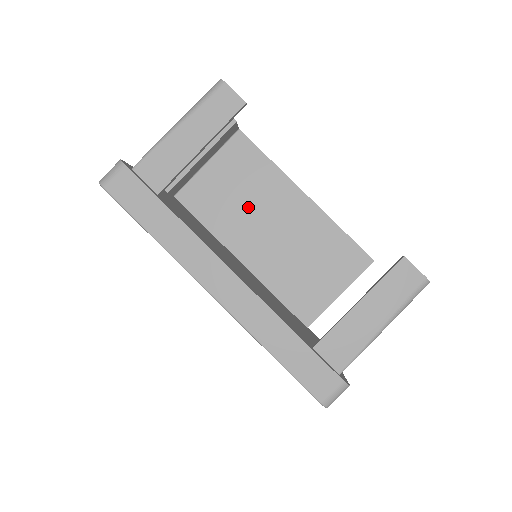
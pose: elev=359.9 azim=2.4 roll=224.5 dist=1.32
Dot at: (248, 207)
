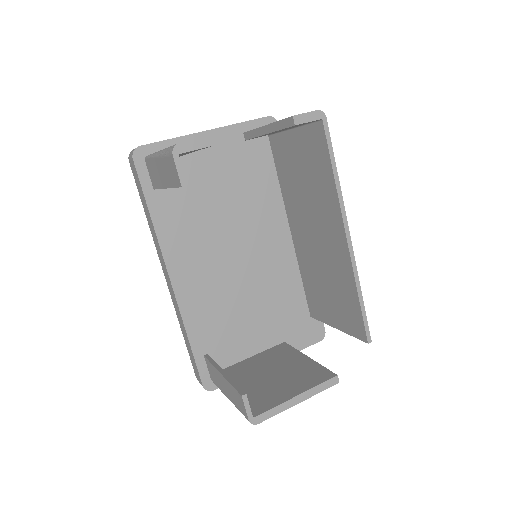
Dot at: (306, 198)
